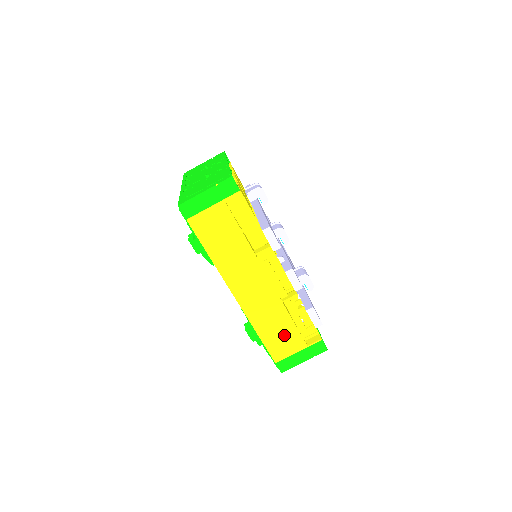
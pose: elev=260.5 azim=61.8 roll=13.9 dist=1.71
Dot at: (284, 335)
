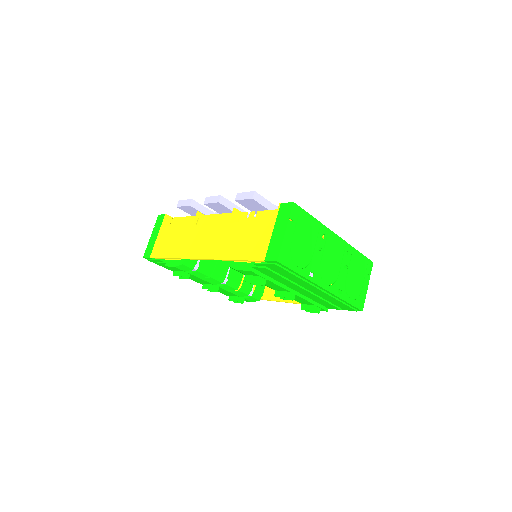
Dot at: (250, 237)
